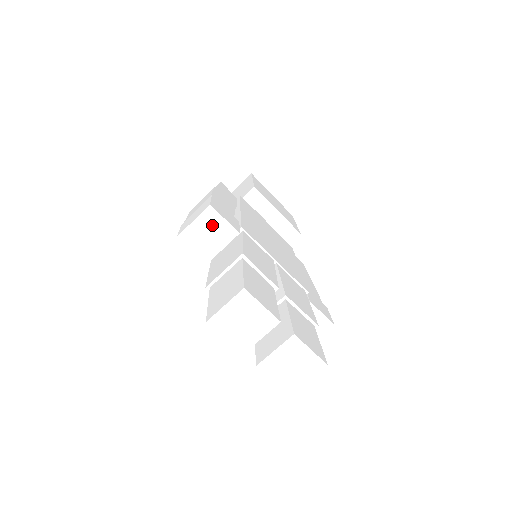
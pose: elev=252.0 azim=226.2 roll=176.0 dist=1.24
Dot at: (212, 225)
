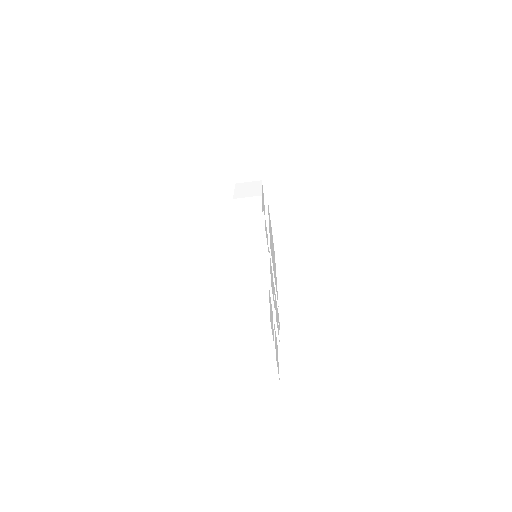
Dot at: (256, 240)
